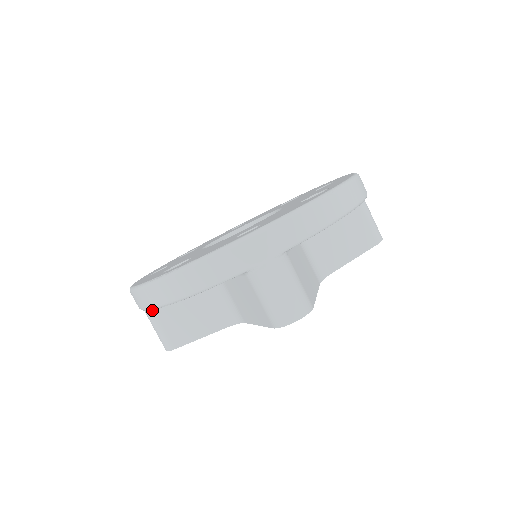
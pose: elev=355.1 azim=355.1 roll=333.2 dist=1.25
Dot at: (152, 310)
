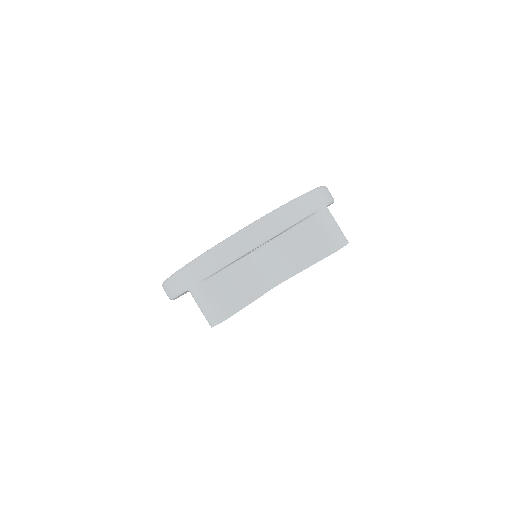
Dot at: (209, 282)
